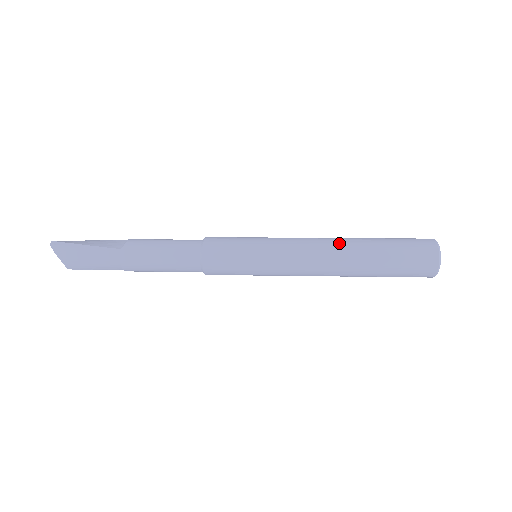
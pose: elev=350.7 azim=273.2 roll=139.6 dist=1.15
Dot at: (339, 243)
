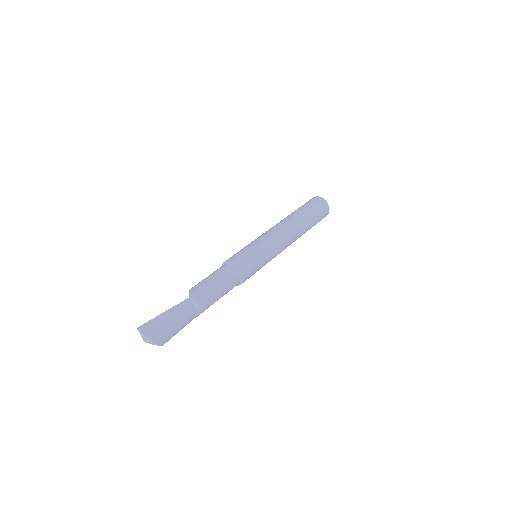
Dot at: (297, 230)
